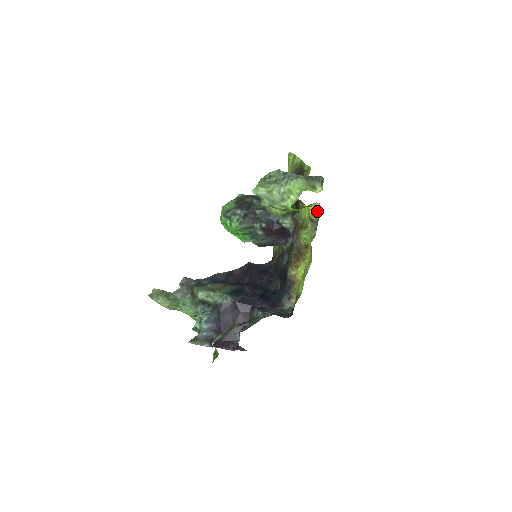
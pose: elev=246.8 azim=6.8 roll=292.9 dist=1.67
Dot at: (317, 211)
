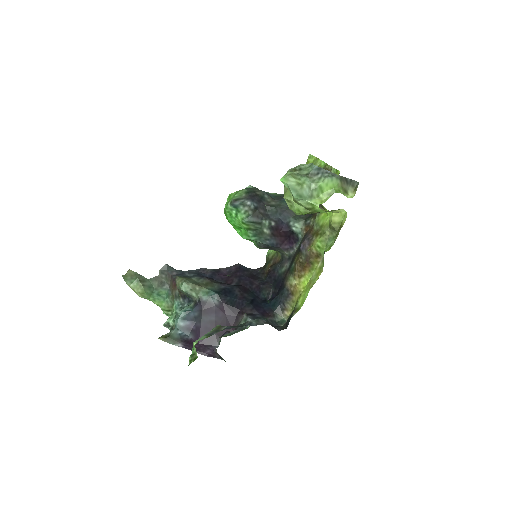
Dot at: (341, 219)
